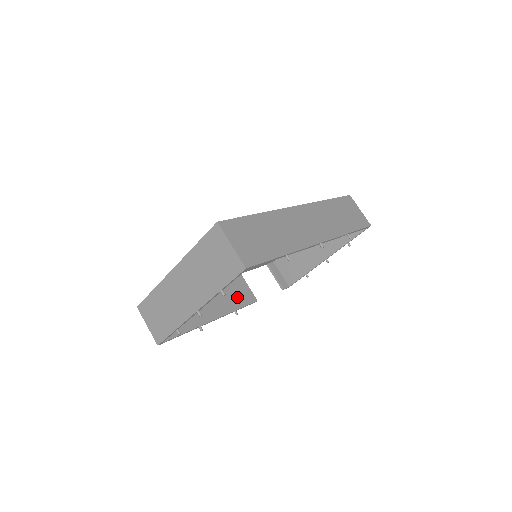
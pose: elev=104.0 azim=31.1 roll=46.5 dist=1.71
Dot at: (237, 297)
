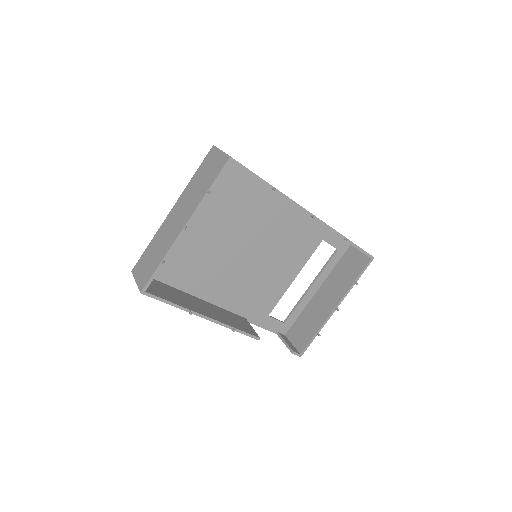
Dot at: (237, 324)
